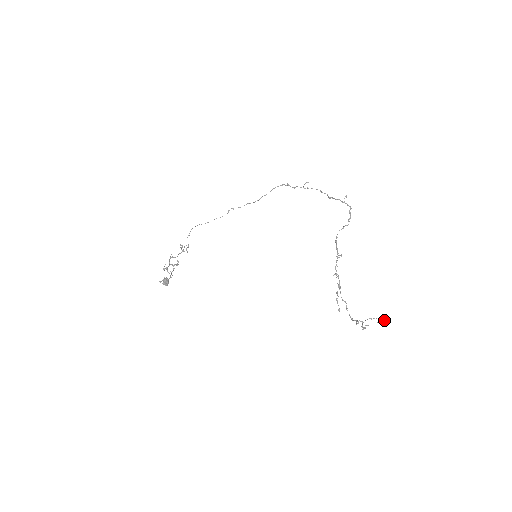
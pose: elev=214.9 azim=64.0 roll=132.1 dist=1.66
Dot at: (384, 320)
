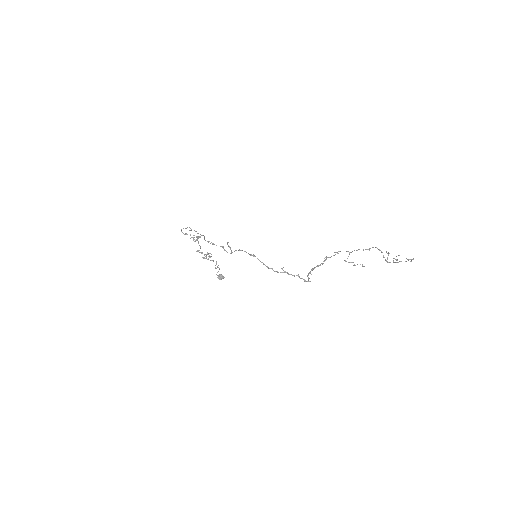
Dot at: (411, 261)
